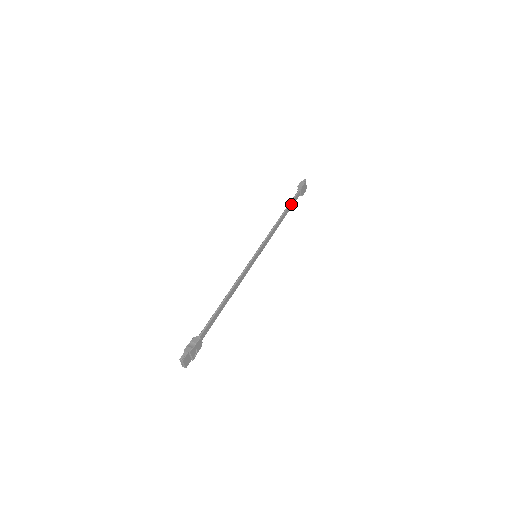
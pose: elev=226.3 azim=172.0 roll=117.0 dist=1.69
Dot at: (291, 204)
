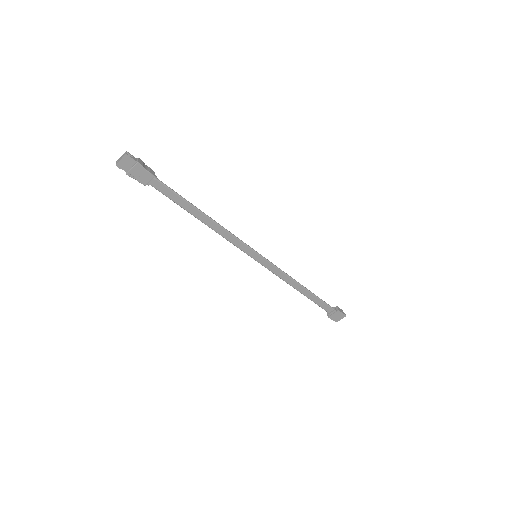
Dot at: (318, 300)
